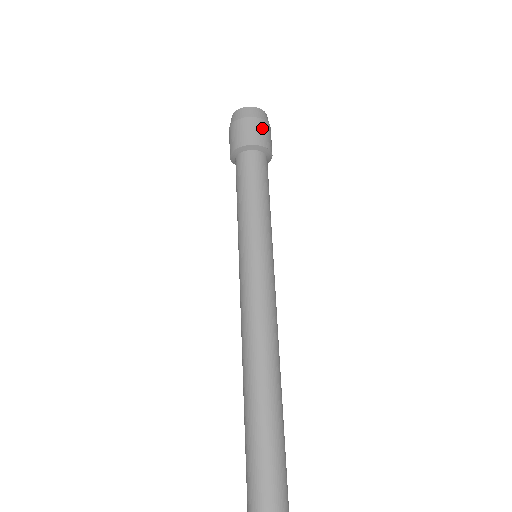
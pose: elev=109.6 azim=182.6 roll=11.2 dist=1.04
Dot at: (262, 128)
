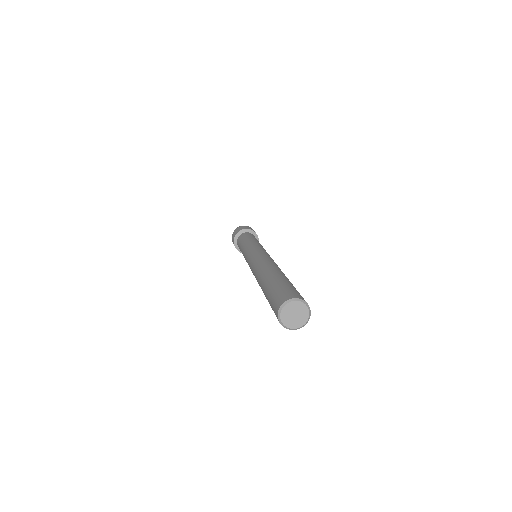
Dot at: occluded
